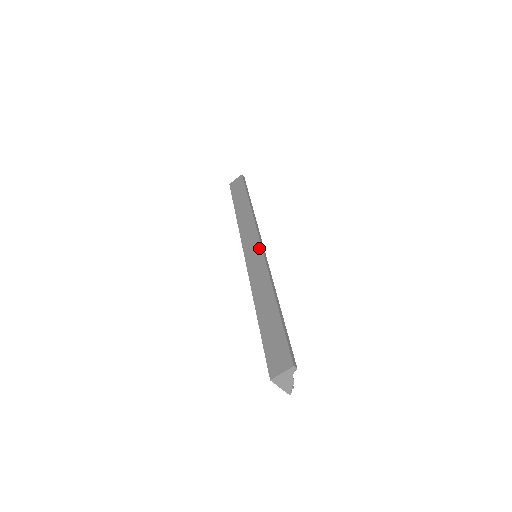
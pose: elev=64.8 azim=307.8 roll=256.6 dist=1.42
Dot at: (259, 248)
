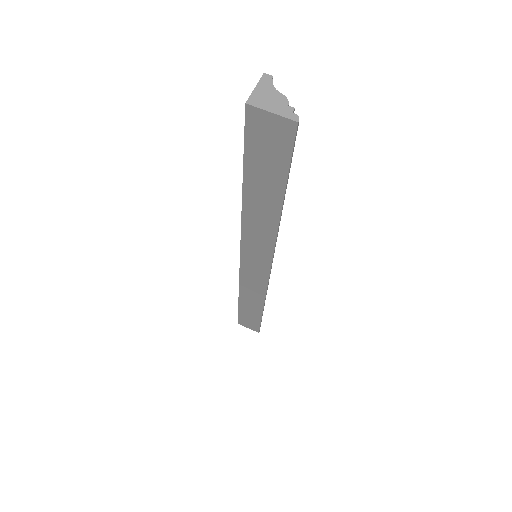
Dot at: occluded
